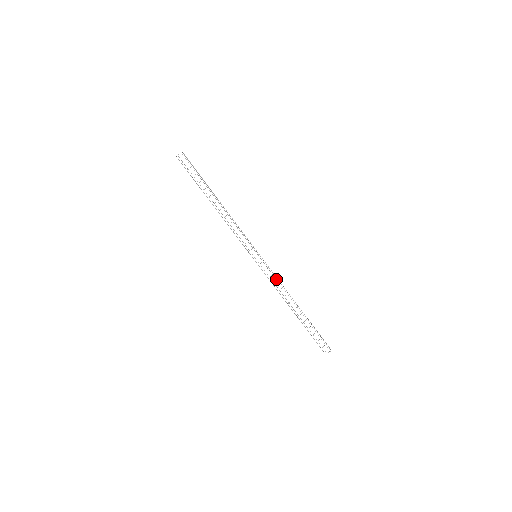
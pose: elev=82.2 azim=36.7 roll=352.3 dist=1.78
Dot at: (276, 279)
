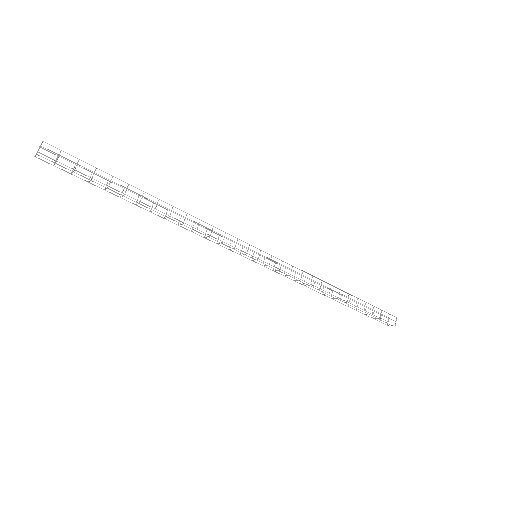
Dot at: (296, 279)
